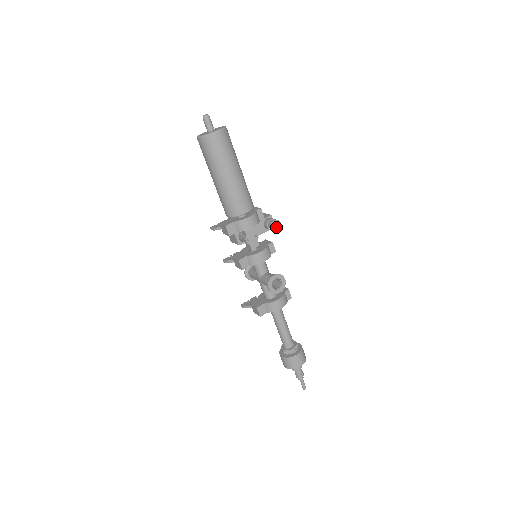
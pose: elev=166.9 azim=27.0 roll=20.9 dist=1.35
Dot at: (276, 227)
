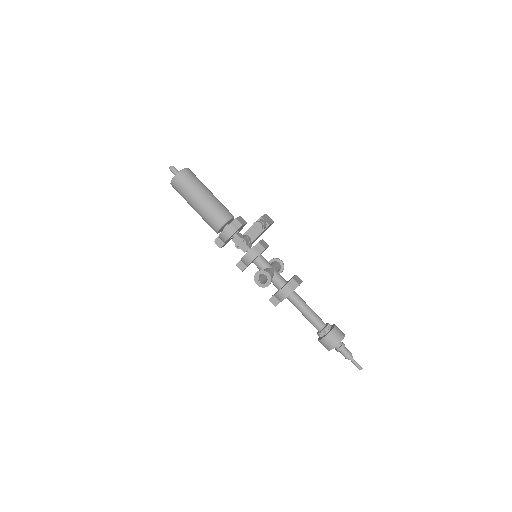
Dot at: (258, 228)
